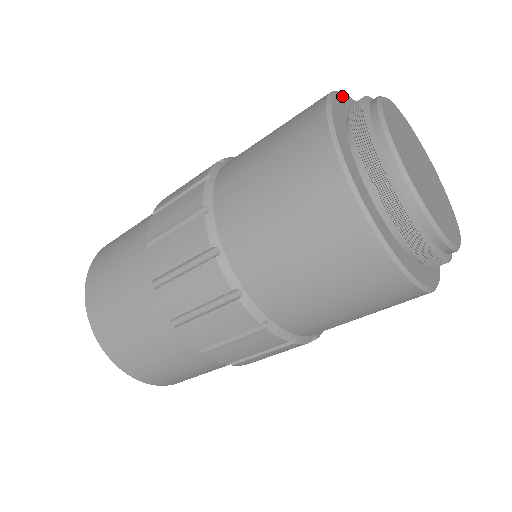
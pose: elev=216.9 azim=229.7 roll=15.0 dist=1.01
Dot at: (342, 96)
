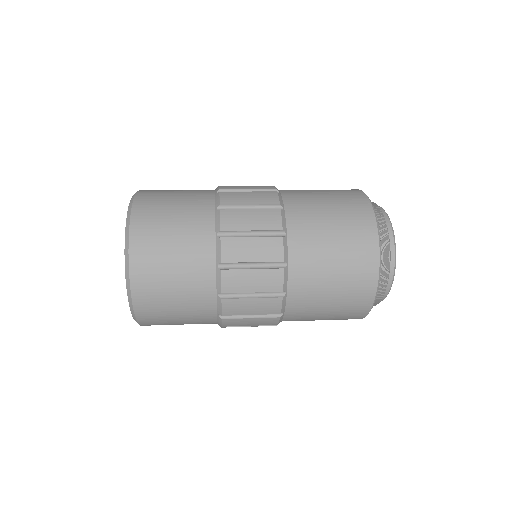
Dot at: occluded
